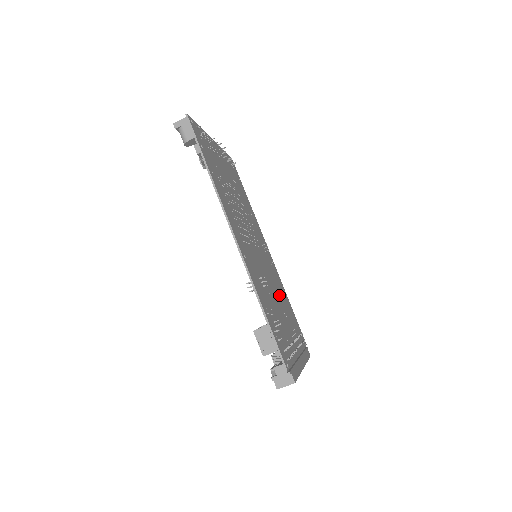
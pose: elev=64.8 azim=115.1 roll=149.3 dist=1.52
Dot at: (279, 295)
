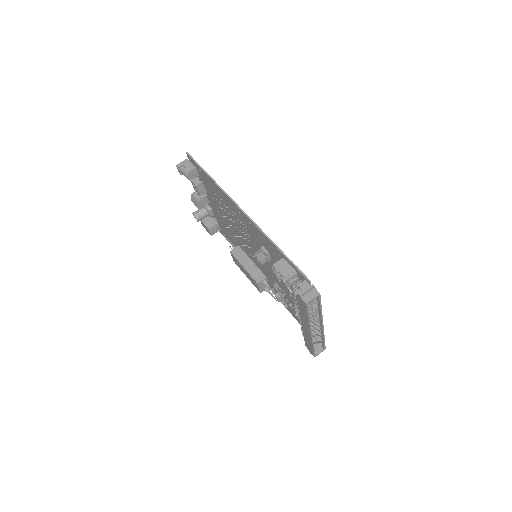
Dot at: occluded
